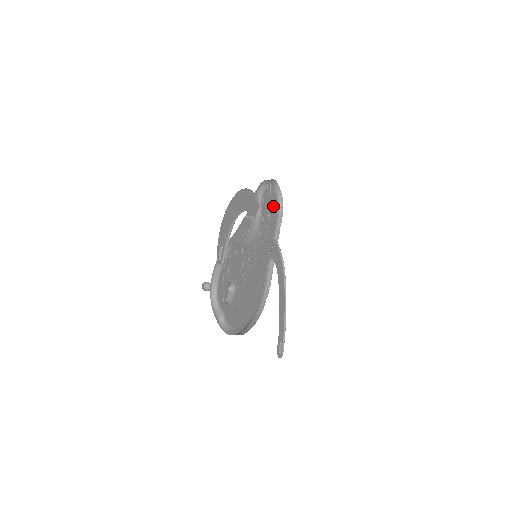
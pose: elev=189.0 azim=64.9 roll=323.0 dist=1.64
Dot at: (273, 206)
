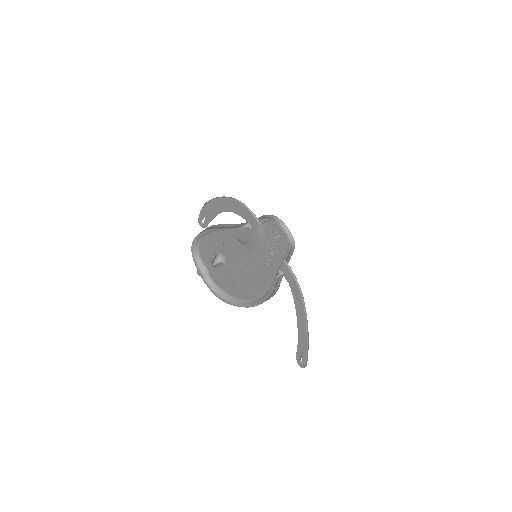
Dot at: (282, 240)
